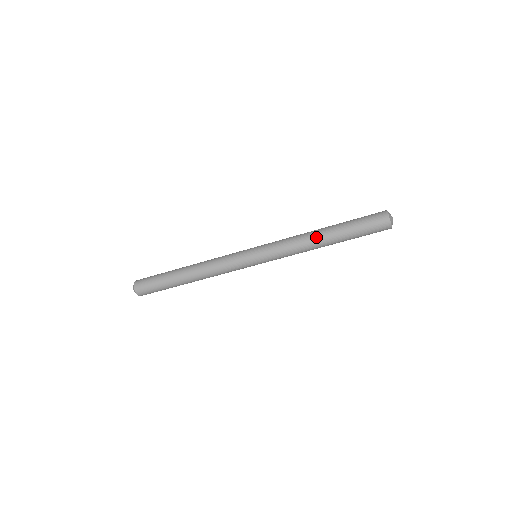
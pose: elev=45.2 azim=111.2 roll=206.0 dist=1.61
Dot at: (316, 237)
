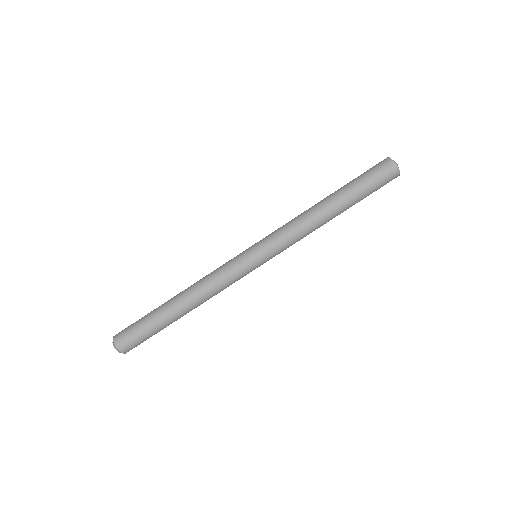
Dot at: (319, 208)
